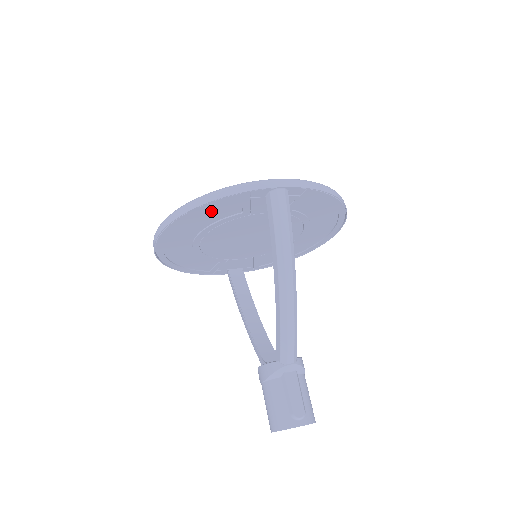
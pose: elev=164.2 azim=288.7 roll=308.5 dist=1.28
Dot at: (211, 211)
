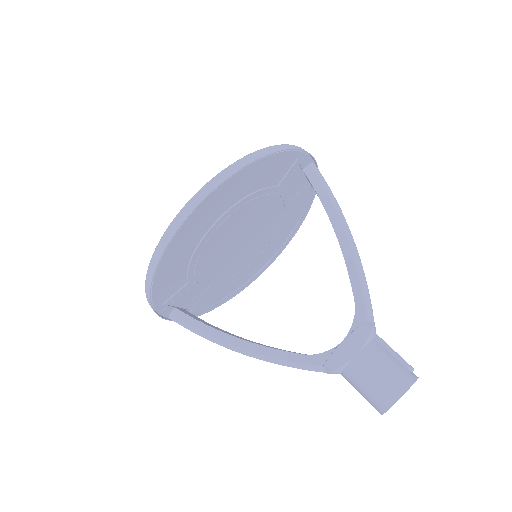
Dot at: (270, 169)
